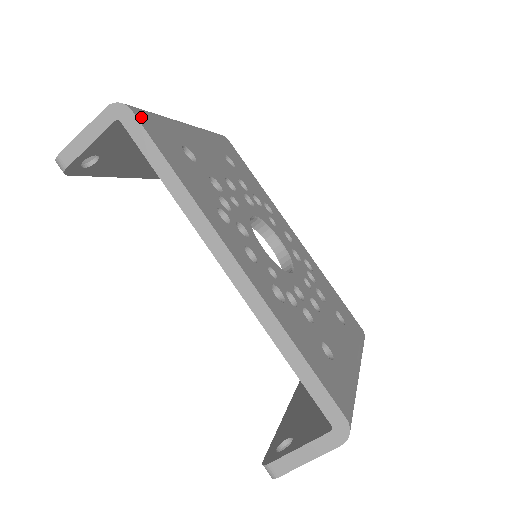
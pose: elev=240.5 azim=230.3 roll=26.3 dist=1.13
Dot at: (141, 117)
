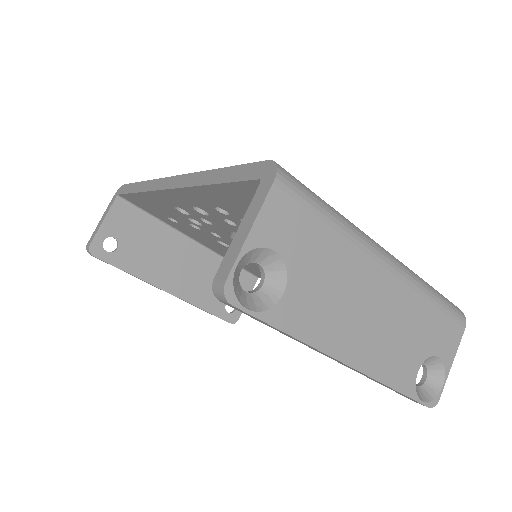
Dot at: occluded
